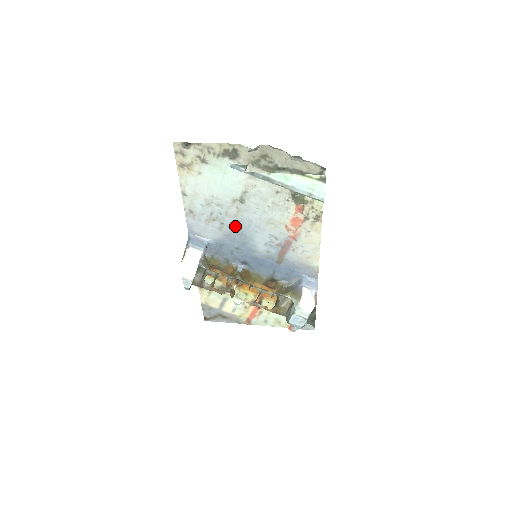
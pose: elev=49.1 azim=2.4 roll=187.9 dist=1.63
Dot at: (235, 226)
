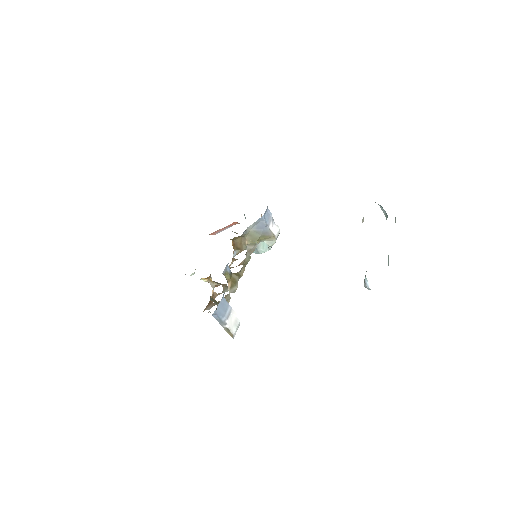
Dot at: occluded
